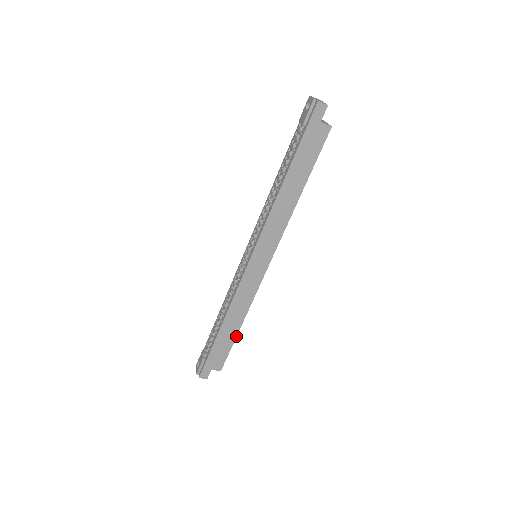
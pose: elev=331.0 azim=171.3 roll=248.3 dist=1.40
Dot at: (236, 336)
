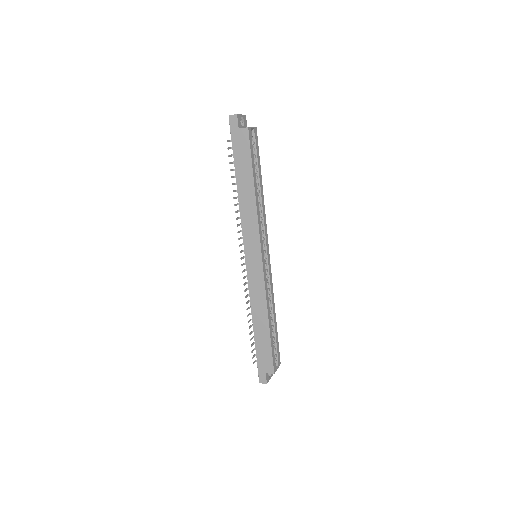
Dot at: (270, 334)
